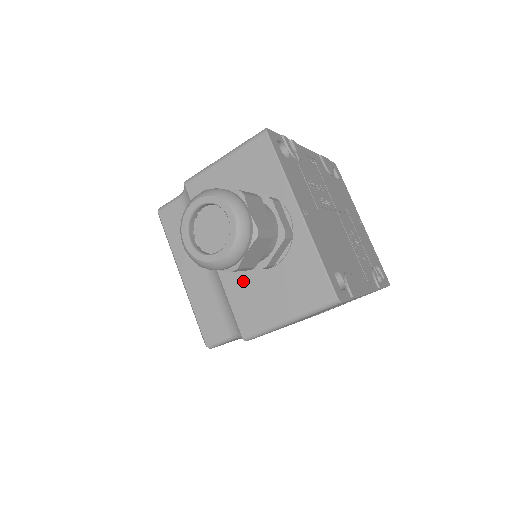
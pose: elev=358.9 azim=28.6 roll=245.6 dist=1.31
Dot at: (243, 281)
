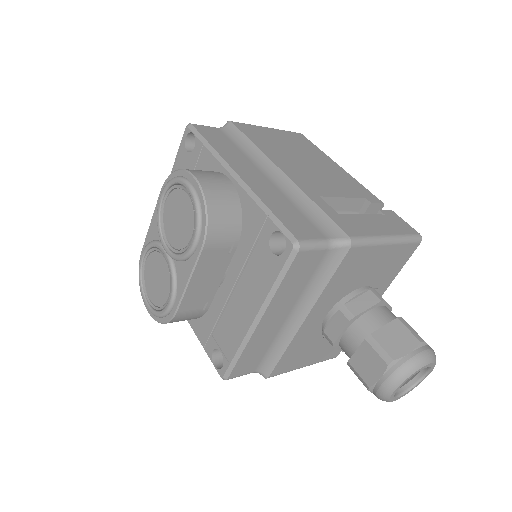
Dot at: (307, 341)
